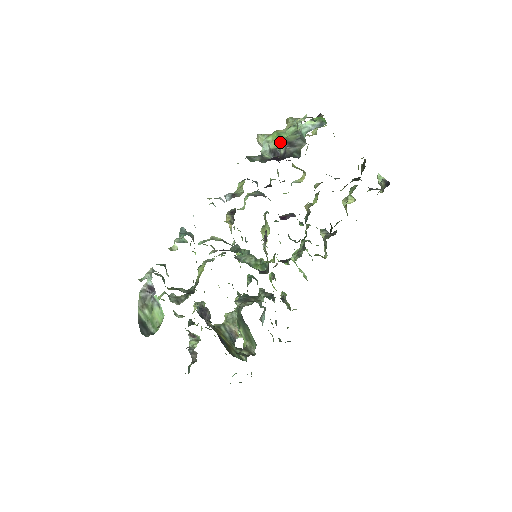
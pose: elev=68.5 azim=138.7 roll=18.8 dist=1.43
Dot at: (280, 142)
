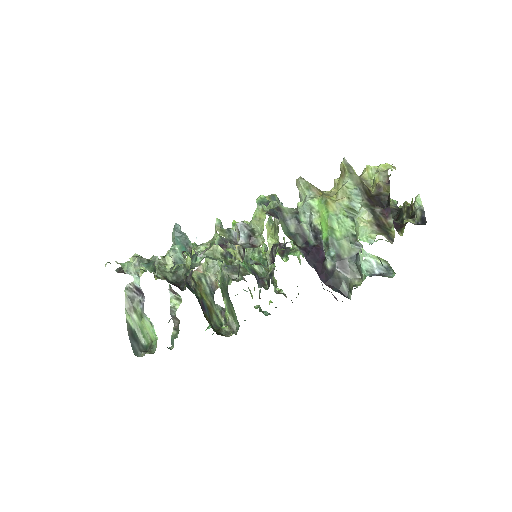
Dot at: (329, 248)
